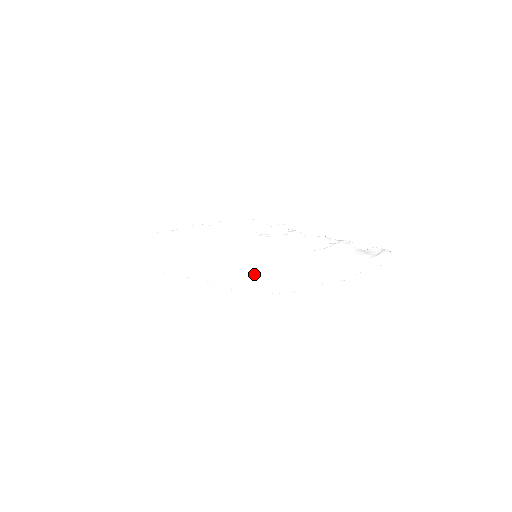
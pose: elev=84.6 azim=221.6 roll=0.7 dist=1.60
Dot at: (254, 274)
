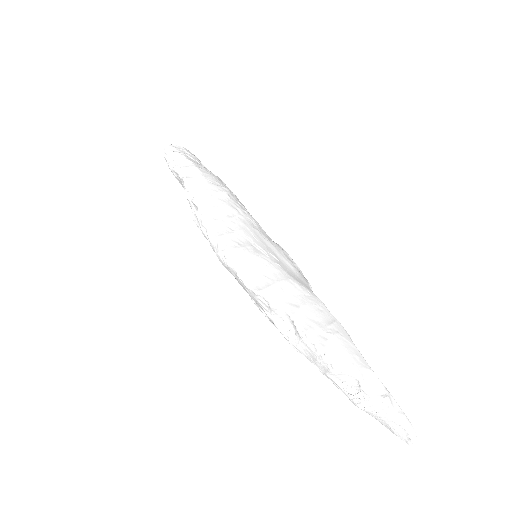
Dot at: (242, 237)
